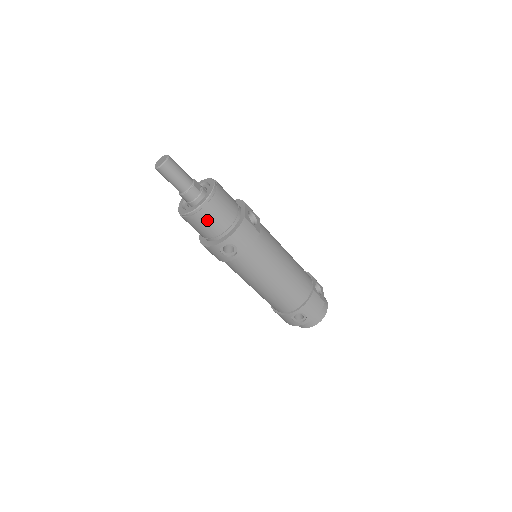
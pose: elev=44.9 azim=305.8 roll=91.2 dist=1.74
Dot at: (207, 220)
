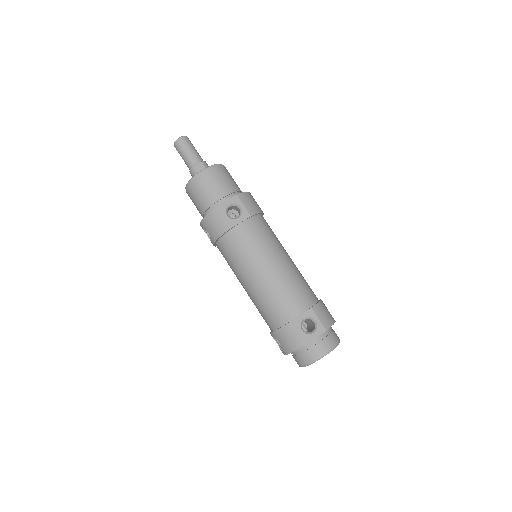
Dot at: (193, 199)
